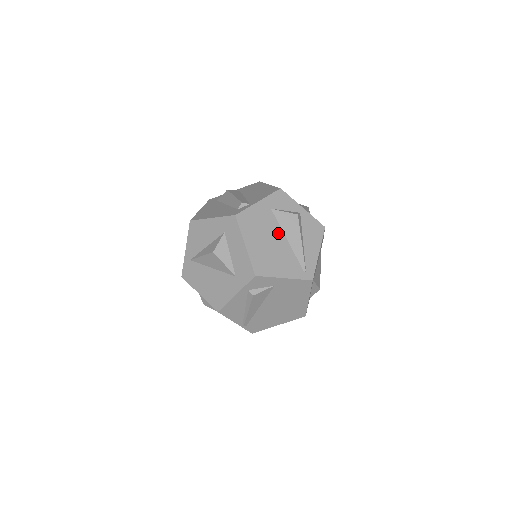
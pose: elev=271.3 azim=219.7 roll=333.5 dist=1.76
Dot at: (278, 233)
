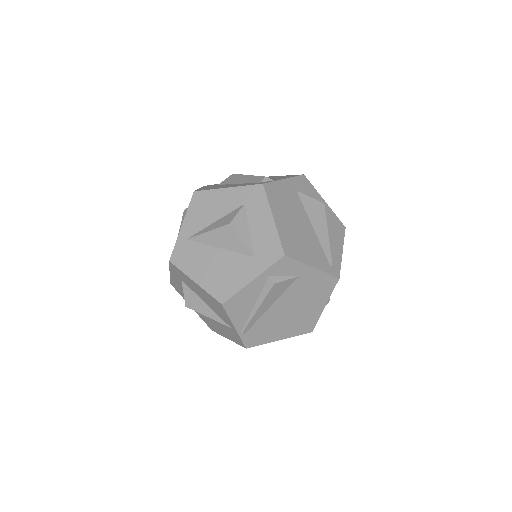
Dot at: (304, 218)
